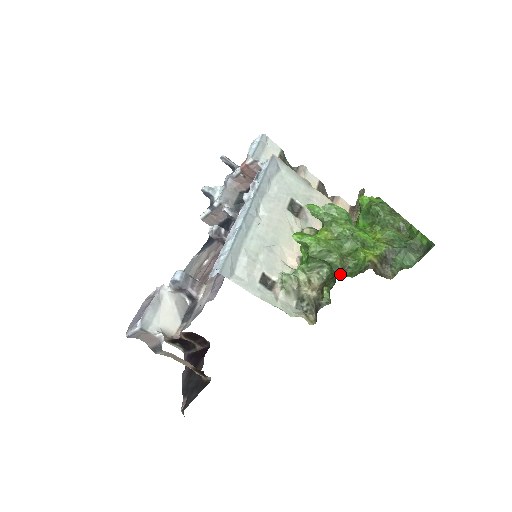
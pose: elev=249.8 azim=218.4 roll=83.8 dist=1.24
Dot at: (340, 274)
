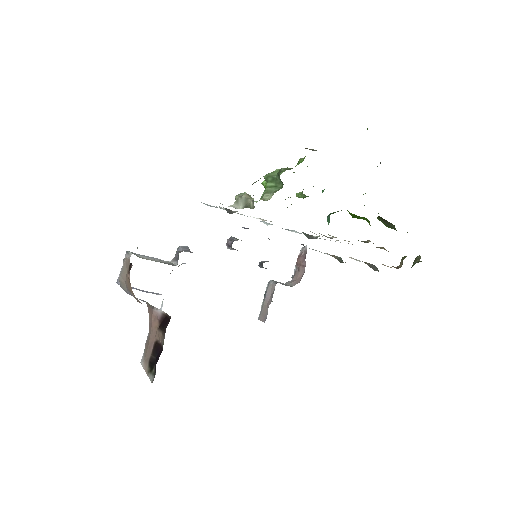
Dot at: occluded
